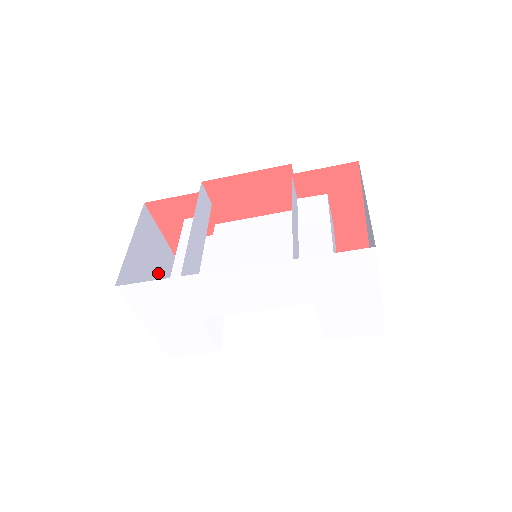
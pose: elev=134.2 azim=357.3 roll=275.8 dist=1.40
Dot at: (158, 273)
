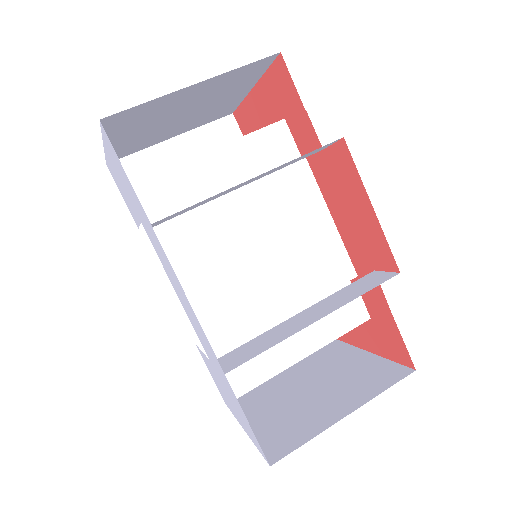
Dot at: (194, 110)
